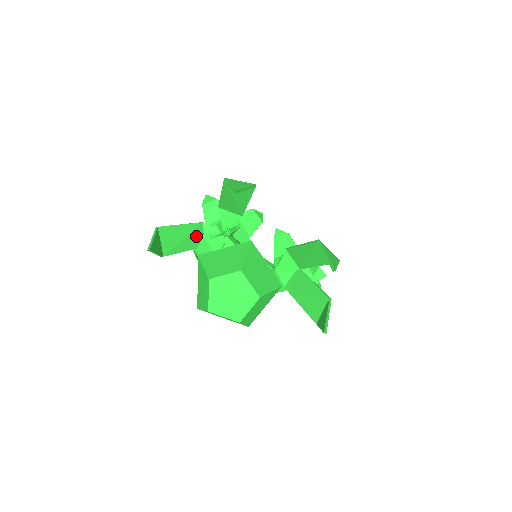
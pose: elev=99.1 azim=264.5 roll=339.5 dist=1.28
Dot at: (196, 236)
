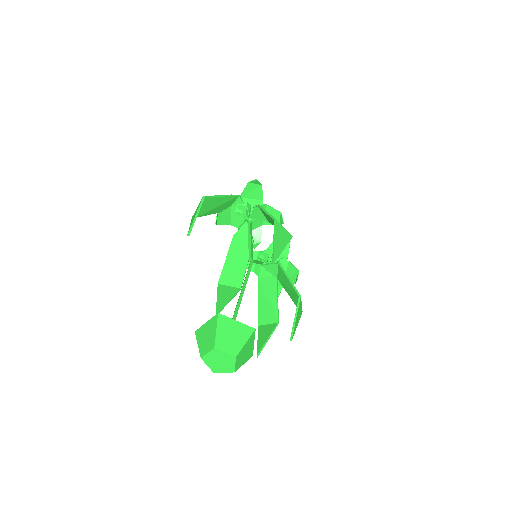
Dot at: (227, 204)
